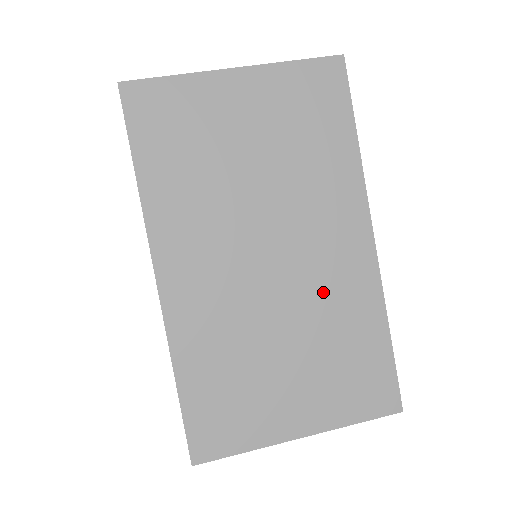
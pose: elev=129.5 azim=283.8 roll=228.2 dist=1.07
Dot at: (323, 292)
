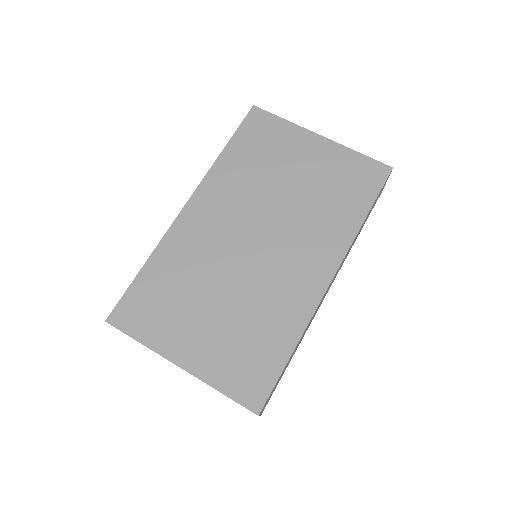
Dot at: (271, 287)
